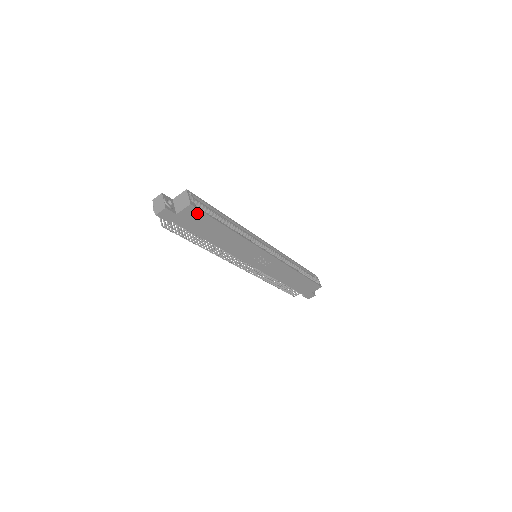
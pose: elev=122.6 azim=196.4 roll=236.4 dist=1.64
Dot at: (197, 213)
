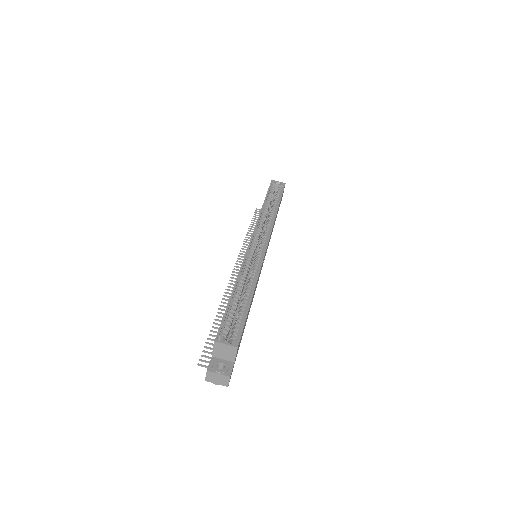
Dot at: occluded
